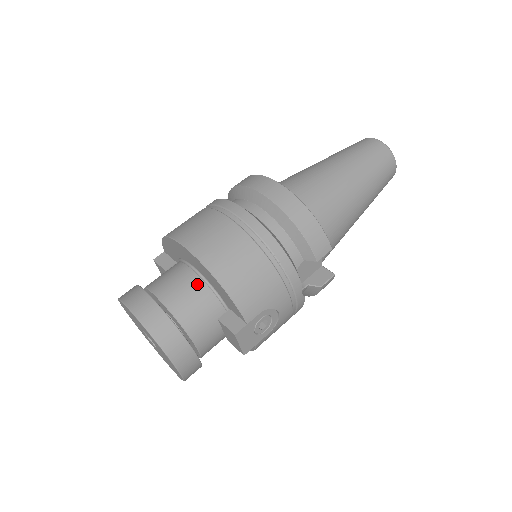
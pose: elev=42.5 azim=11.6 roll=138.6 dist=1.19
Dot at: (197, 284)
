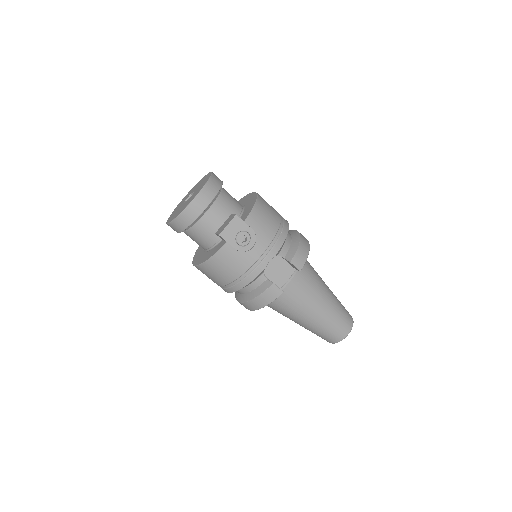
Dot at: (240, 204)
